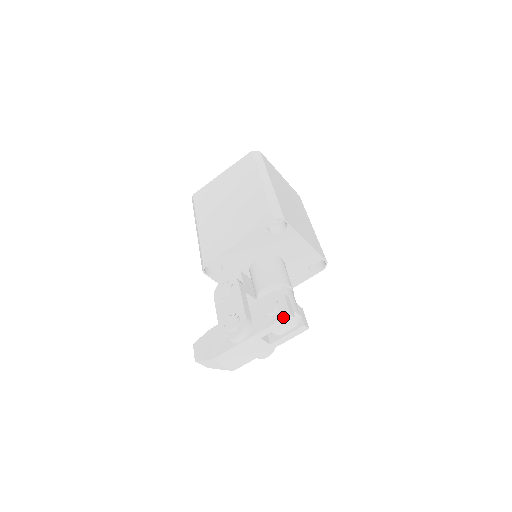
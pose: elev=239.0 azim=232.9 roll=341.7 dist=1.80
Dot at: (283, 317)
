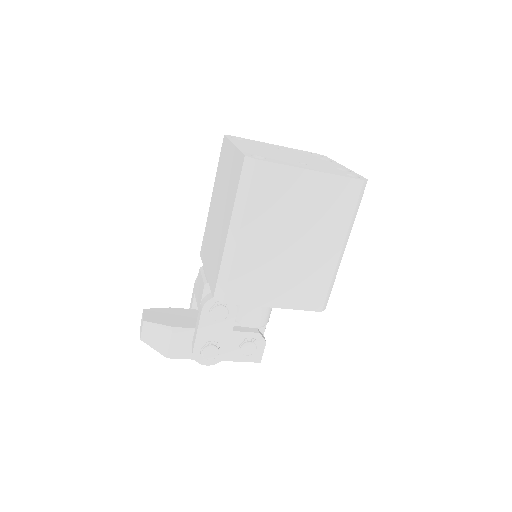
Dot at: (254, 362)
